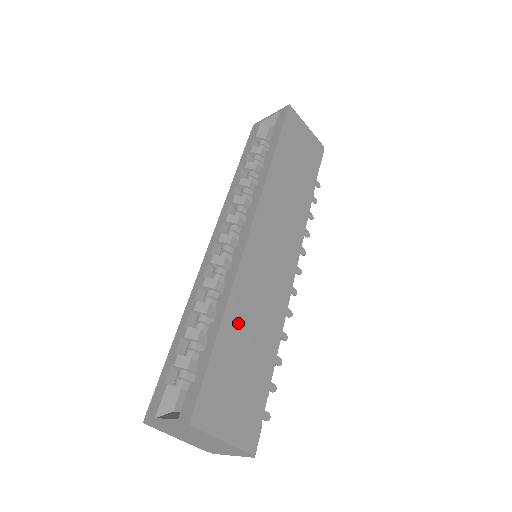
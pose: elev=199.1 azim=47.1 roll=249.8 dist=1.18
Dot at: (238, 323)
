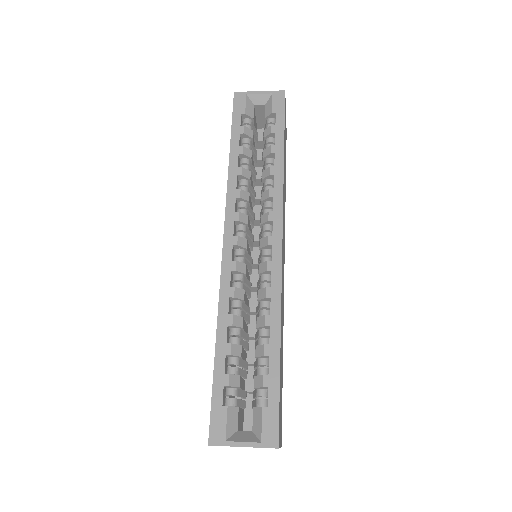
Dot at: (281, 341)
